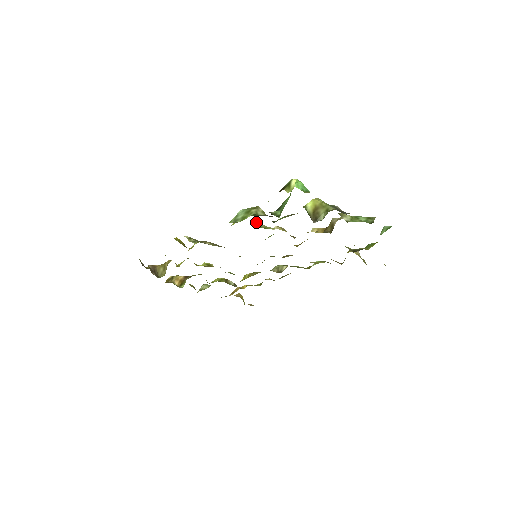
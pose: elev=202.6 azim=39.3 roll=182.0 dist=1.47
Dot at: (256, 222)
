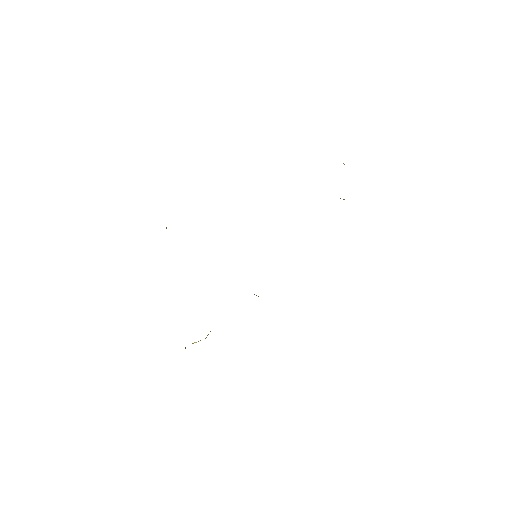
Dot at: occluded
